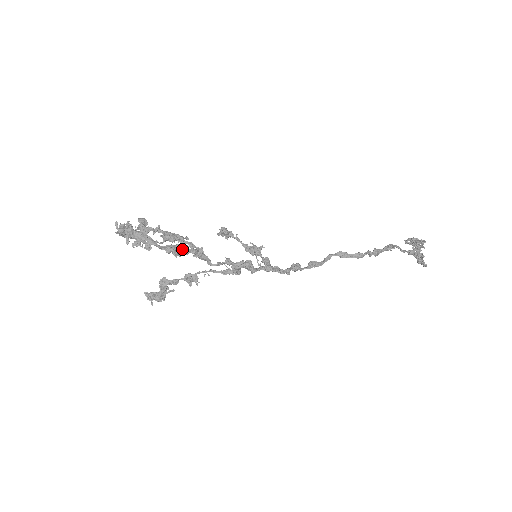
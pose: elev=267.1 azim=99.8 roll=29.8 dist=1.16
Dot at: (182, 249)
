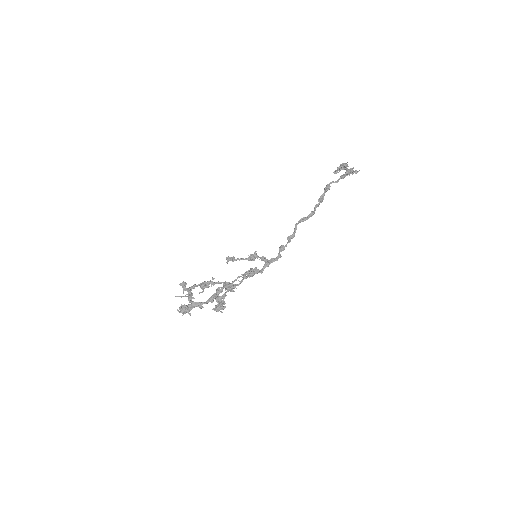
Dot at: (217, 293)
